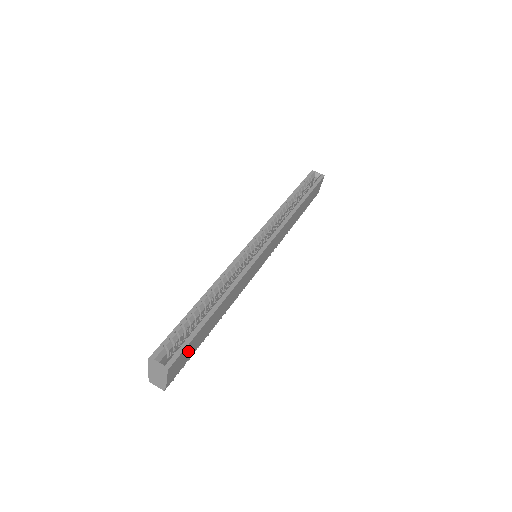
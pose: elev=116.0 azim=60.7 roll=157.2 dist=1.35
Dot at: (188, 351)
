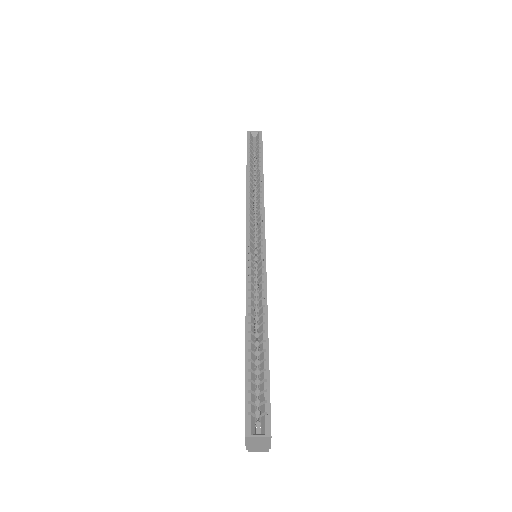
Dot at: occluded
